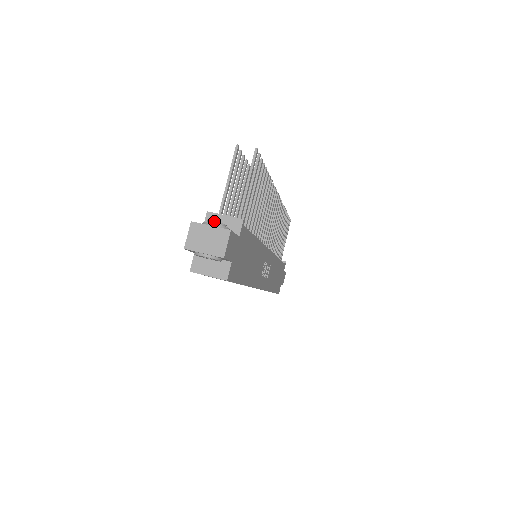
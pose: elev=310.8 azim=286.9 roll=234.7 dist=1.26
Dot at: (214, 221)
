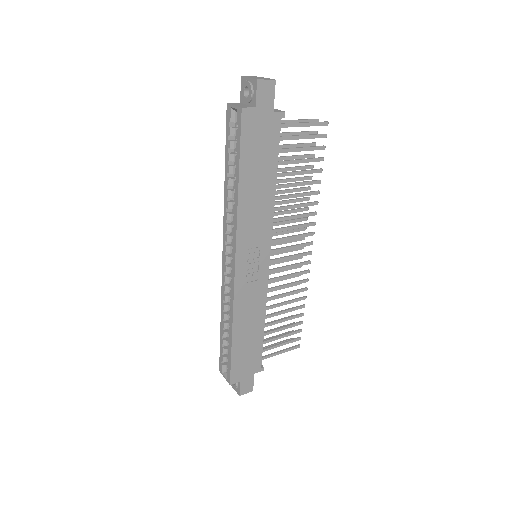
Dot at: occluded
